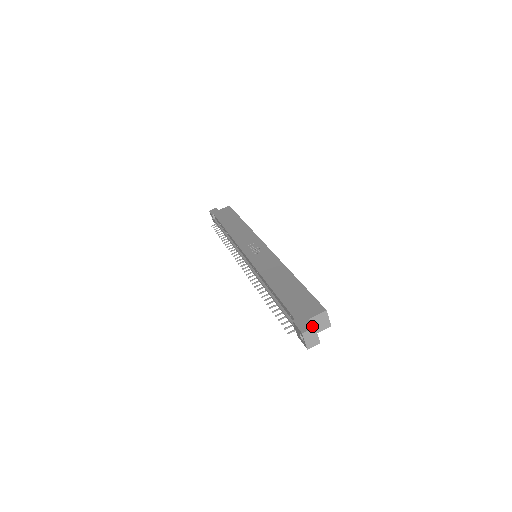
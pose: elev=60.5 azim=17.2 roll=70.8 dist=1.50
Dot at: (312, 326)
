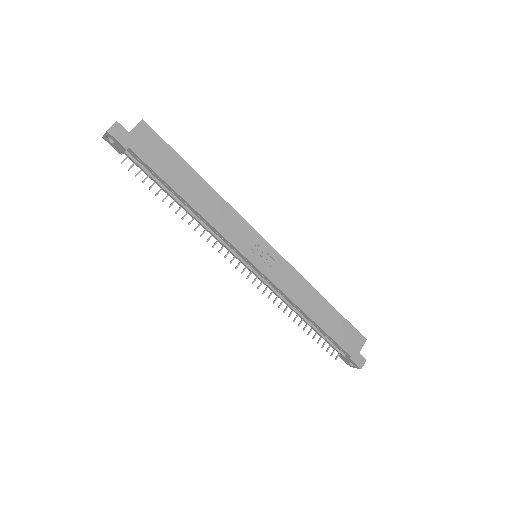
Dot at: (365, 360)
